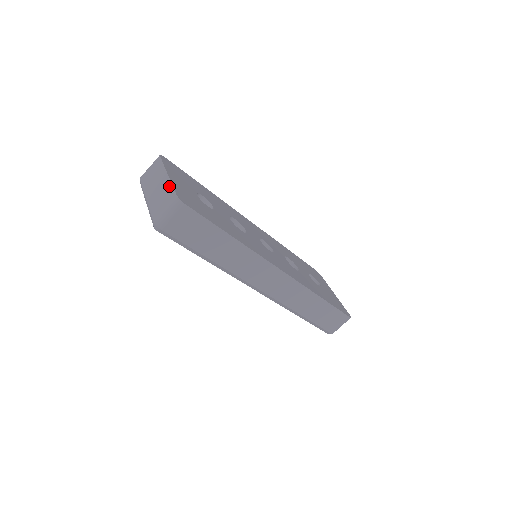
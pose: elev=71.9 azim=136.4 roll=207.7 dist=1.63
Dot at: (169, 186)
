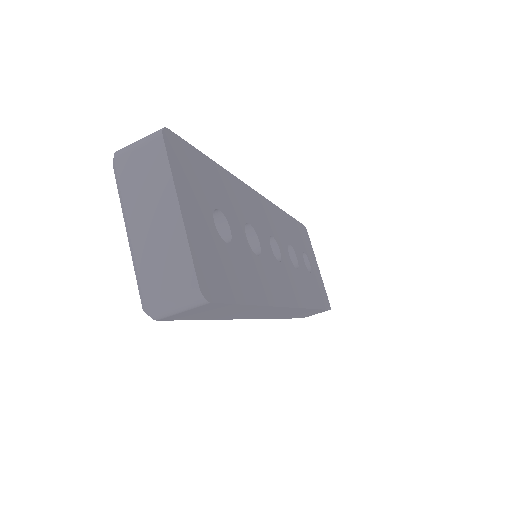
Dot at: (183, 246)
